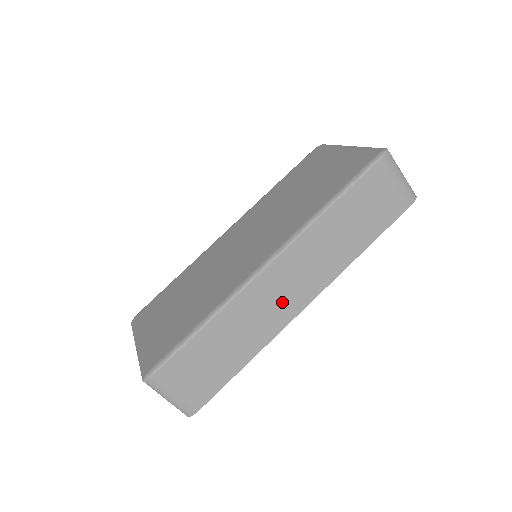
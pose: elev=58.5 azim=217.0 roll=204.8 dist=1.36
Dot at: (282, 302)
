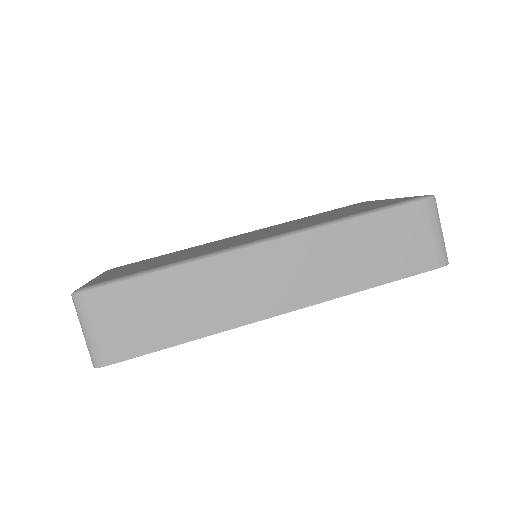
Dot at: (257, 293)
